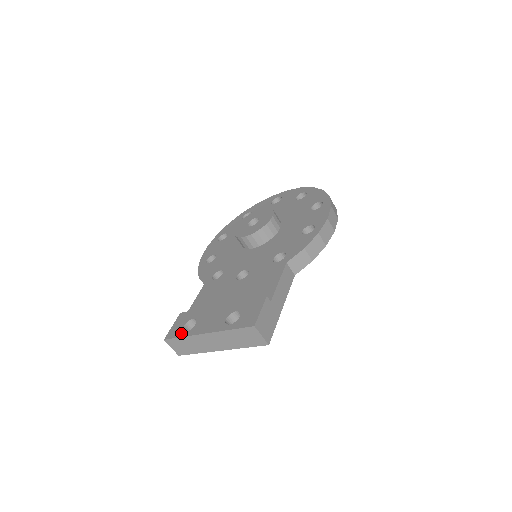
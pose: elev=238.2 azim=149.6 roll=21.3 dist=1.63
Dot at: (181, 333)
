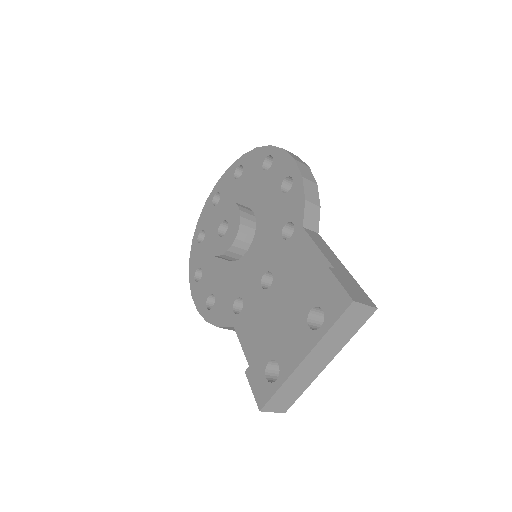
Dot at: (272, 387)
